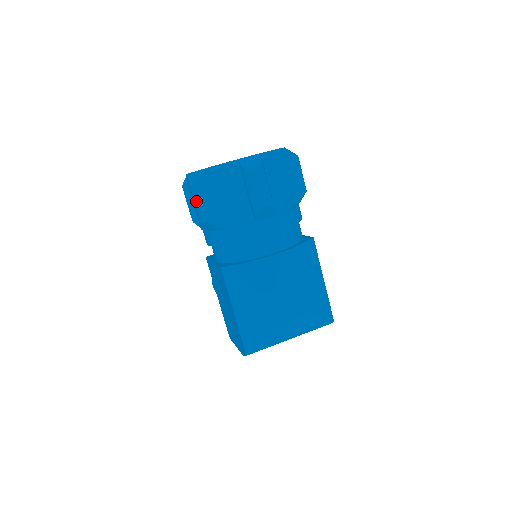
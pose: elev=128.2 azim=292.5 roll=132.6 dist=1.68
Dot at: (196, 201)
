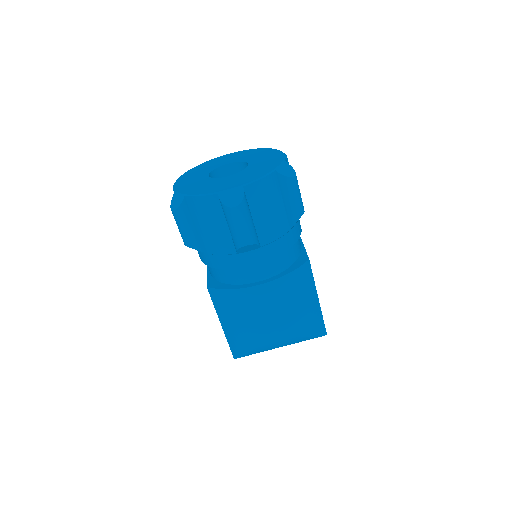
Dot at: (178, 226)
